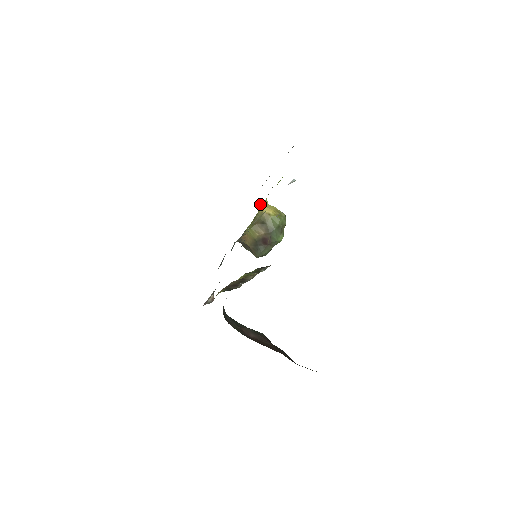
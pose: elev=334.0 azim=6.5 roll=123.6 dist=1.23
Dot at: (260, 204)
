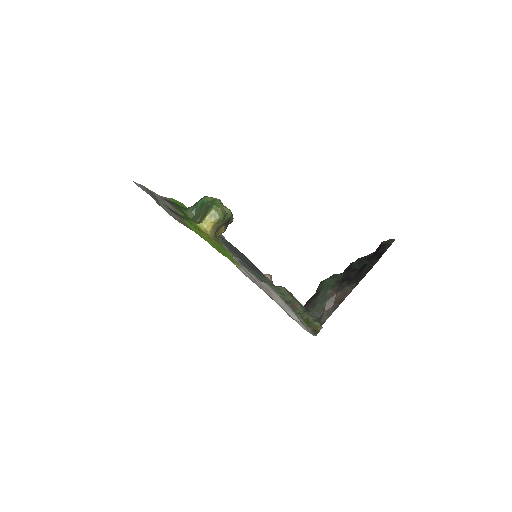
Dot at: (187, 213)
